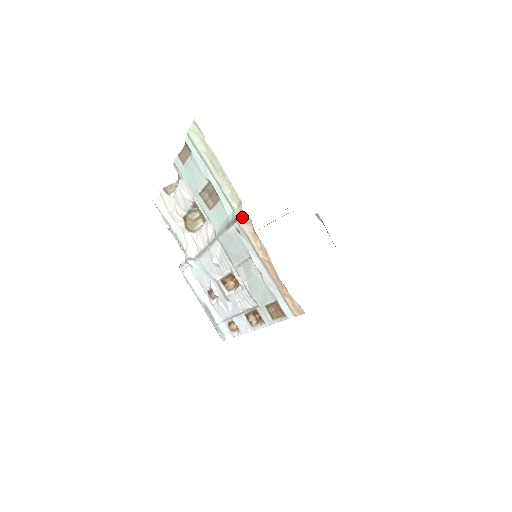
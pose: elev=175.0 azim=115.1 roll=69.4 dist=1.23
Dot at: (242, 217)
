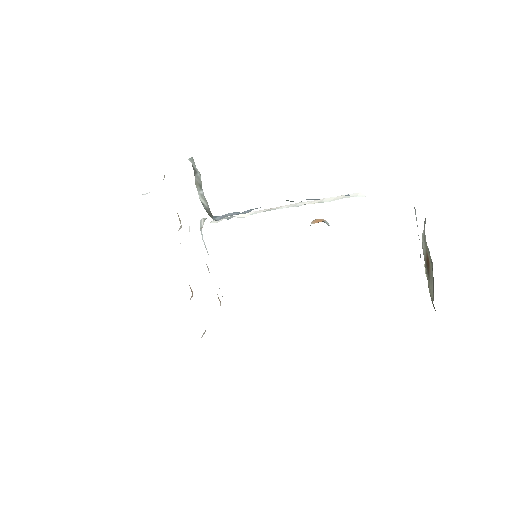
Dot at: occluded
